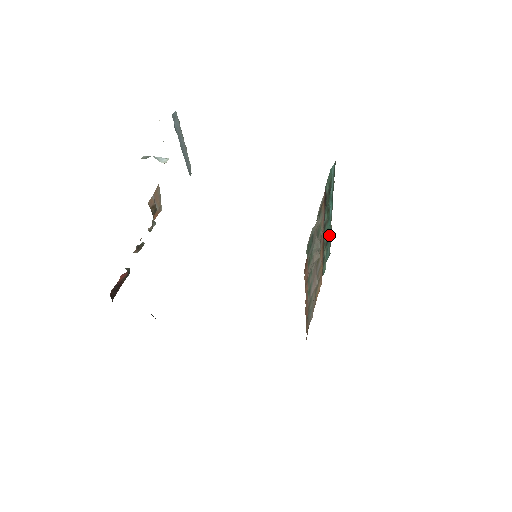
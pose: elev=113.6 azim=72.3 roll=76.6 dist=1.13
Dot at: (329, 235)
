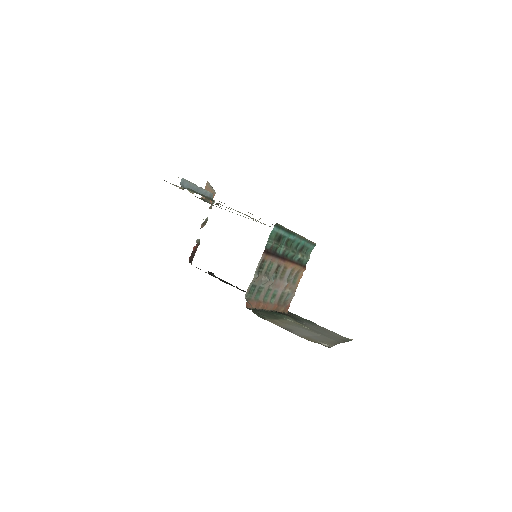
Dot at: (302, 244)
